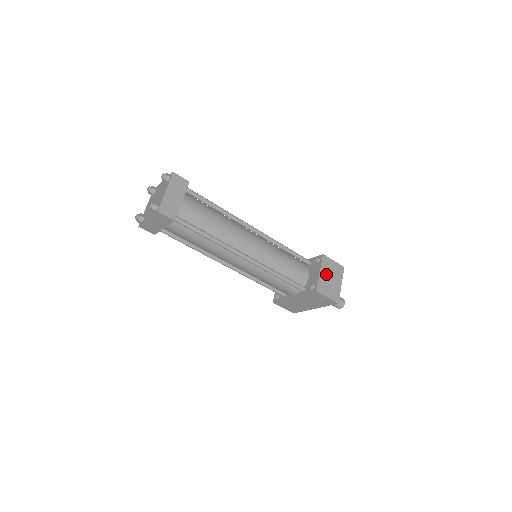
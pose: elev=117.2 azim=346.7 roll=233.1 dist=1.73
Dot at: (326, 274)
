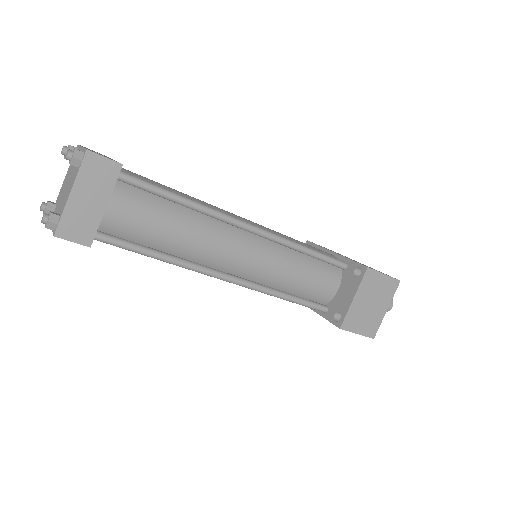
Dot at: (364, 298)
